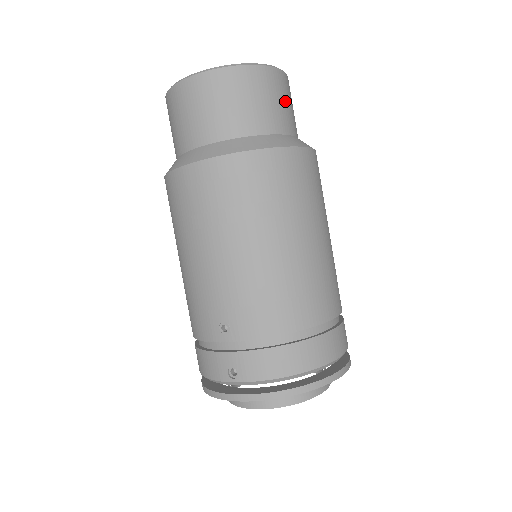
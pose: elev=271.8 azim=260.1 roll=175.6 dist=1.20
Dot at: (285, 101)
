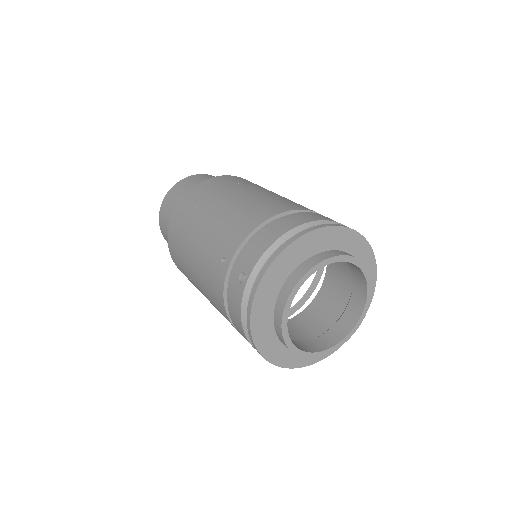
Dot at: occluded
